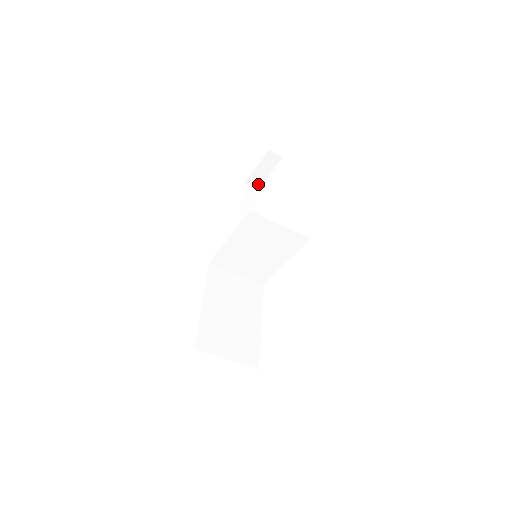
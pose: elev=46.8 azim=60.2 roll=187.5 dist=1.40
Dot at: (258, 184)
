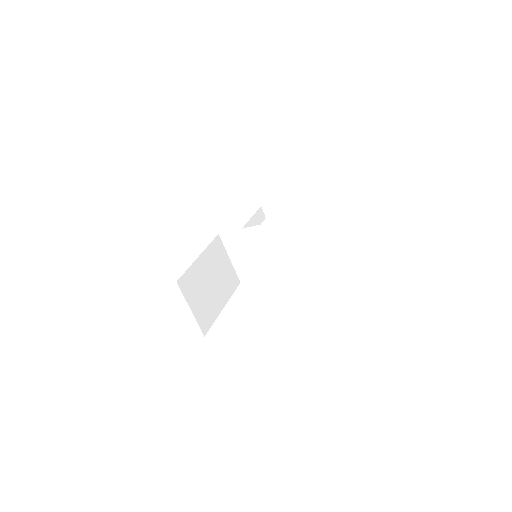
Dot at: (270, 214)
